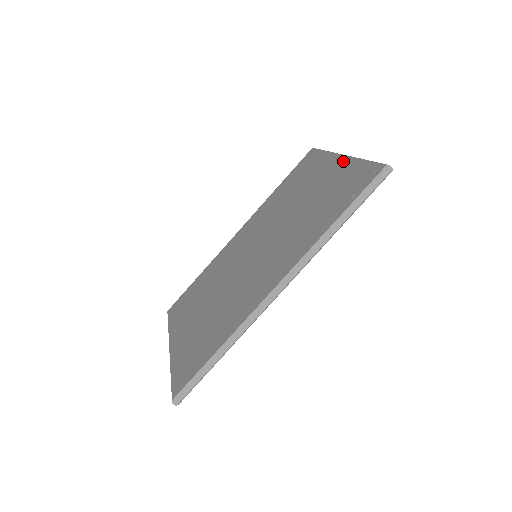
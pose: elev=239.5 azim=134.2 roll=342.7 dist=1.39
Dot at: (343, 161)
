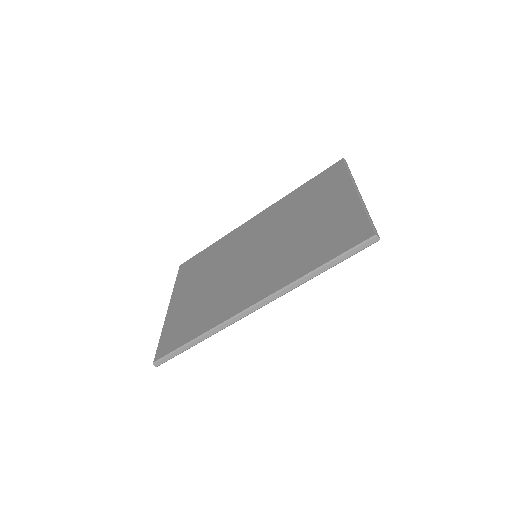
Dot at: (353, 199)
